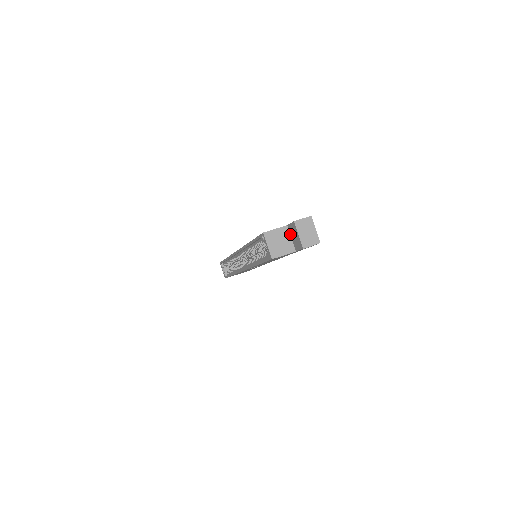
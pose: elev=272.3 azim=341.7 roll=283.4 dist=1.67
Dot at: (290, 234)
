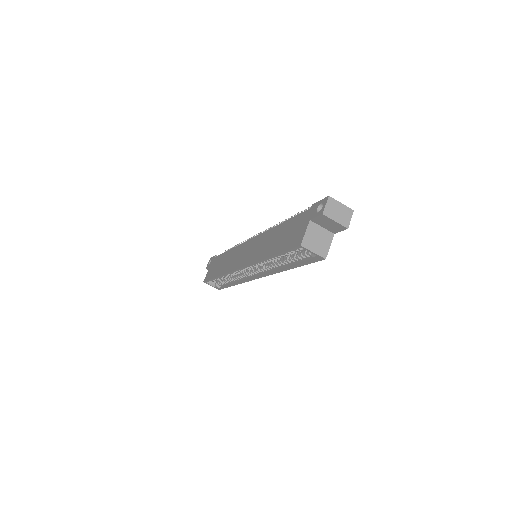
Dot at: (318, 225)
